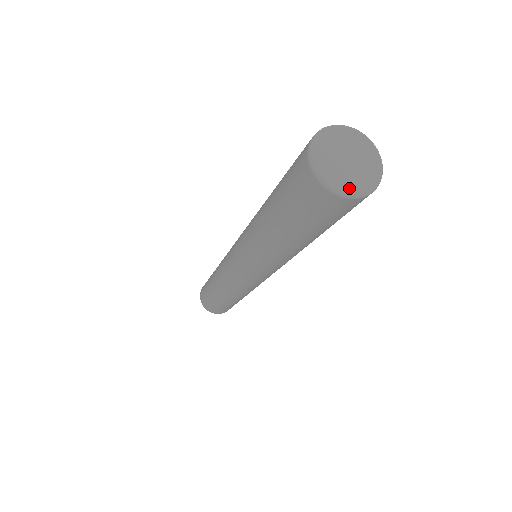
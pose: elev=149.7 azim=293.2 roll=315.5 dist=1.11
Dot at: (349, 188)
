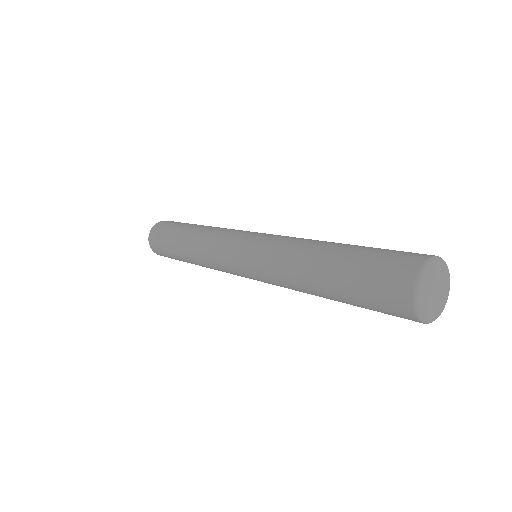
Dot at: (441, 308)
